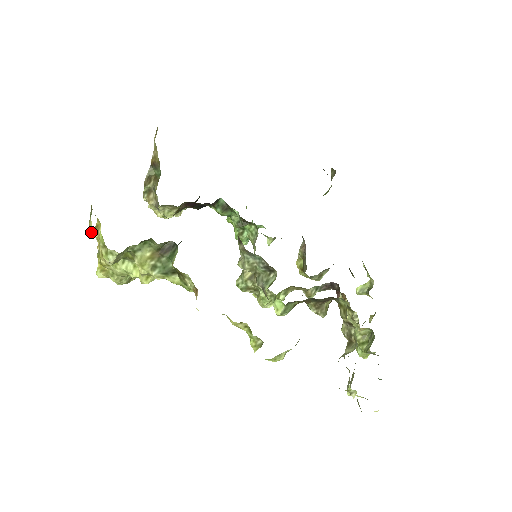
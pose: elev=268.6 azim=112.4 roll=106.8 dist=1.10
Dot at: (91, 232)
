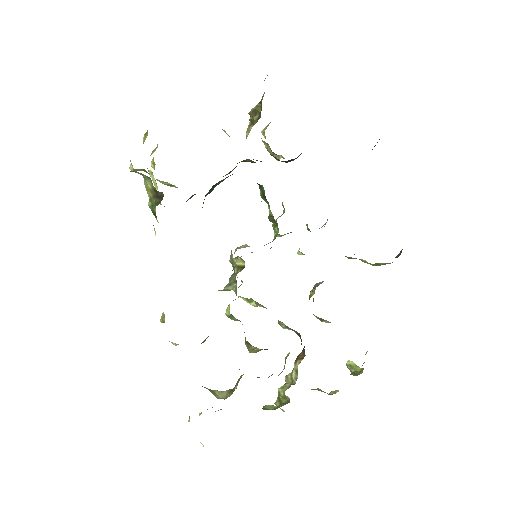
Dot at: occluded
